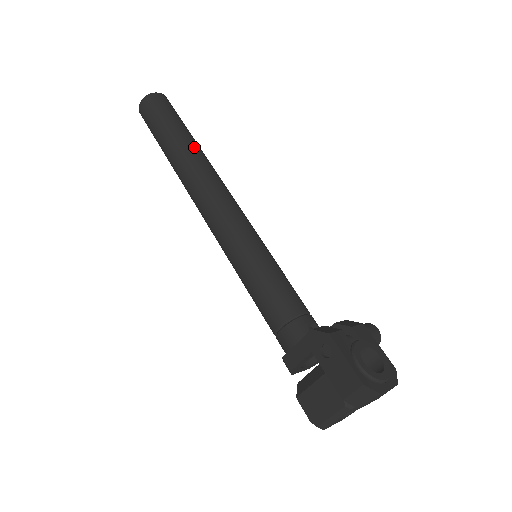
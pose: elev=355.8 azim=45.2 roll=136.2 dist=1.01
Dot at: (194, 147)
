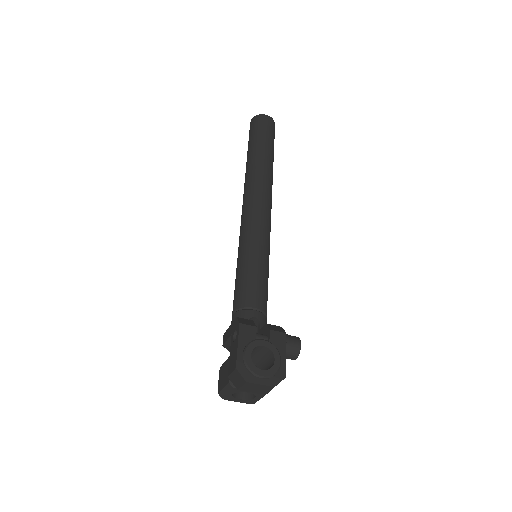
Dot at: (263, 162)
